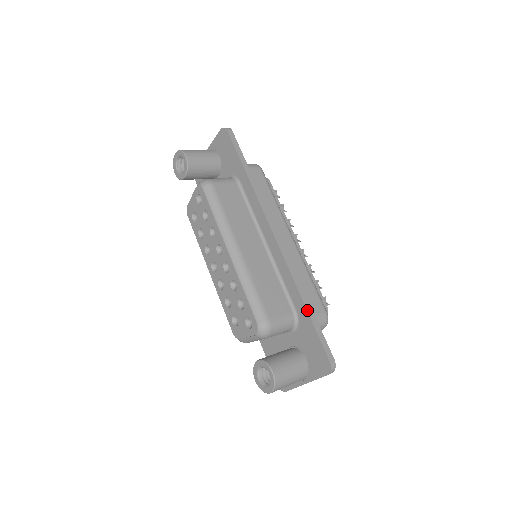
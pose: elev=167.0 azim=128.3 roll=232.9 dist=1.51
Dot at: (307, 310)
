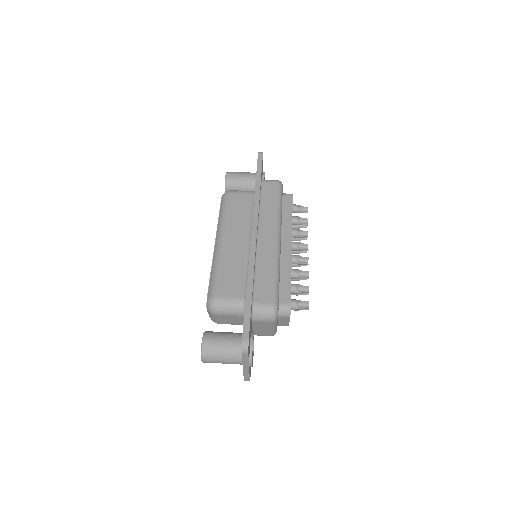
Dot at: (246, 293)
